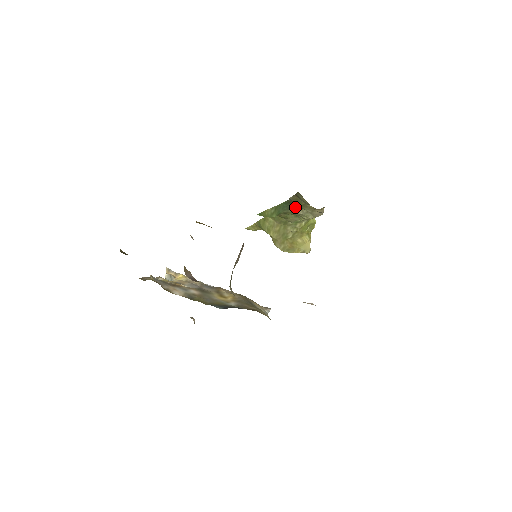
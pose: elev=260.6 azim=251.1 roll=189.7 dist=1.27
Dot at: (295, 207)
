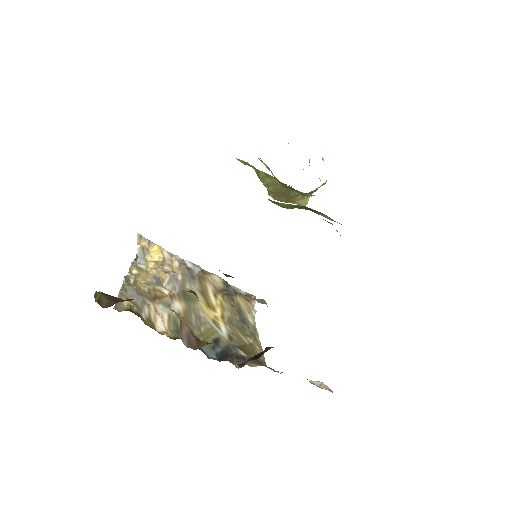
Dot at: (319, 212)
